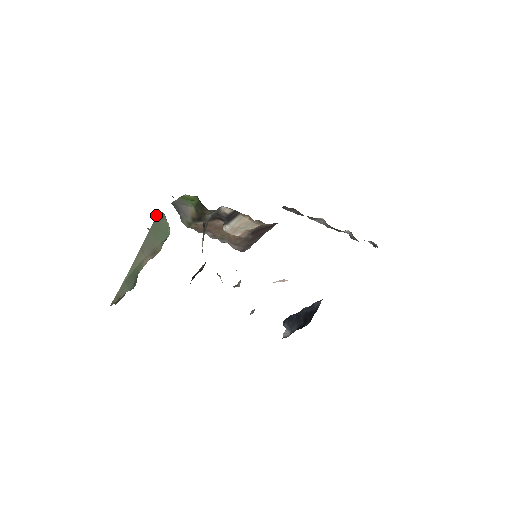
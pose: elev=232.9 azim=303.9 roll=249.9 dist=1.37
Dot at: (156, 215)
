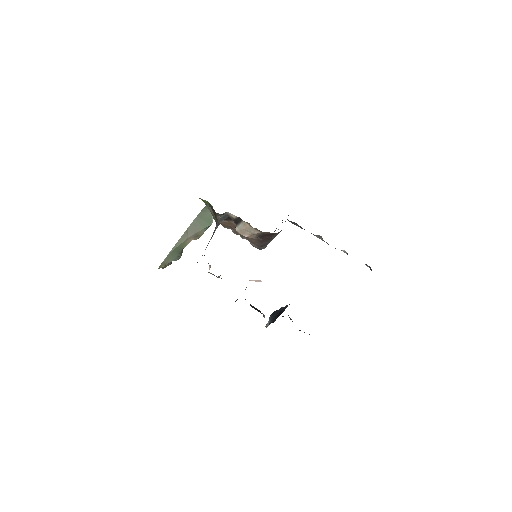
Dot at: (205, 206)
